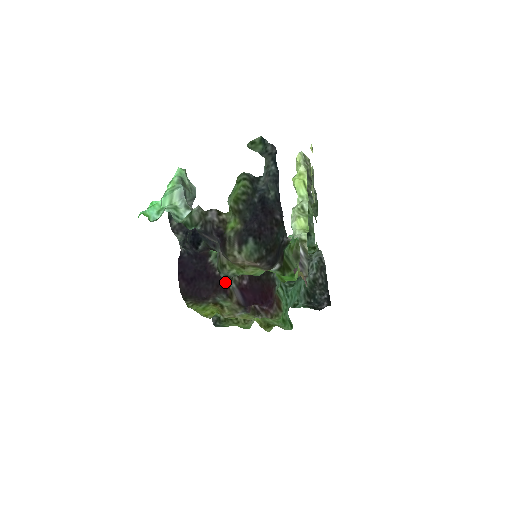
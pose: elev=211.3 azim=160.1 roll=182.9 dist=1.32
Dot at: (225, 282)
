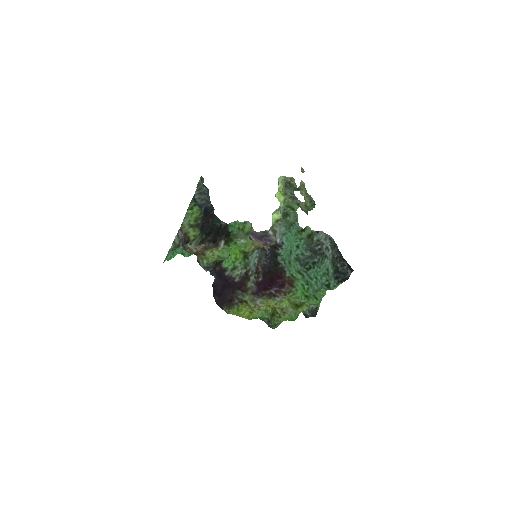
Dot at: (240, 283)
